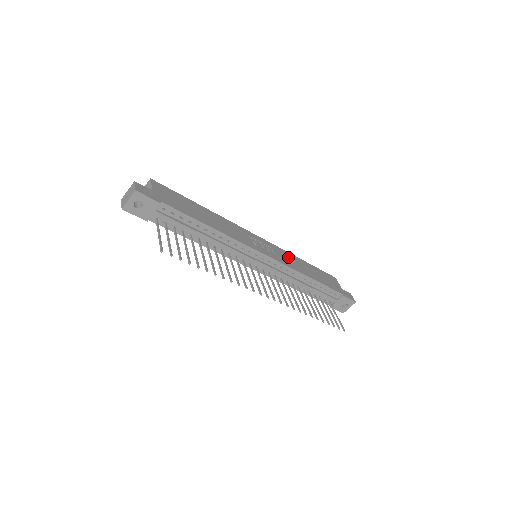
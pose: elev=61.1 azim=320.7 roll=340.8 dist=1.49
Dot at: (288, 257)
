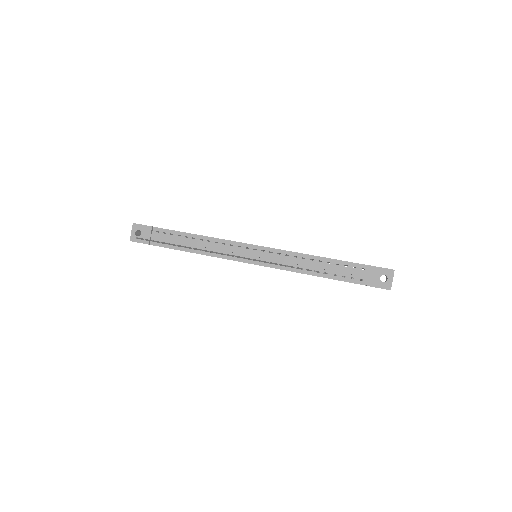
Dot at: occluded
